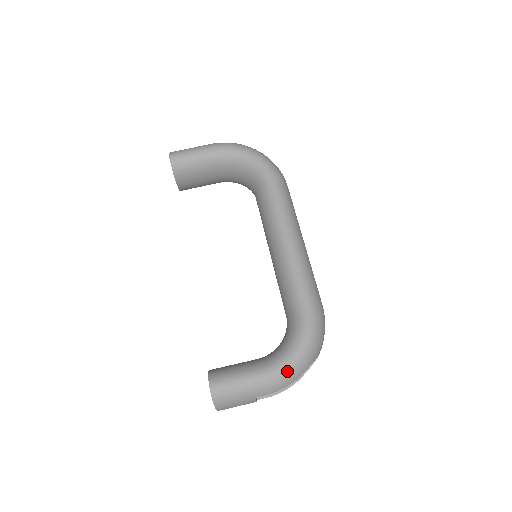
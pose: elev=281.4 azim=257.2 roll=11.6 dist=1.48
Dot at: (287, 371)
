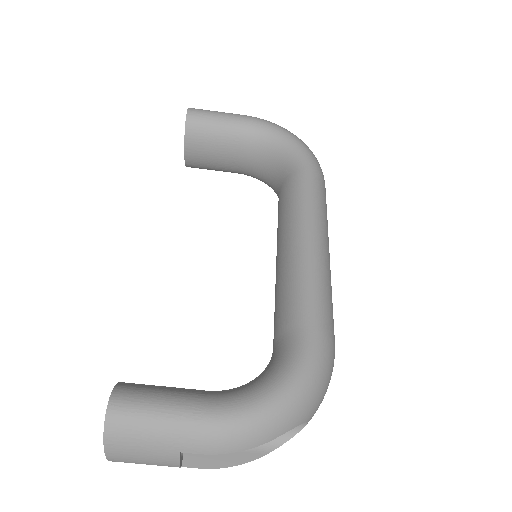
Dot at: (251, 420)
